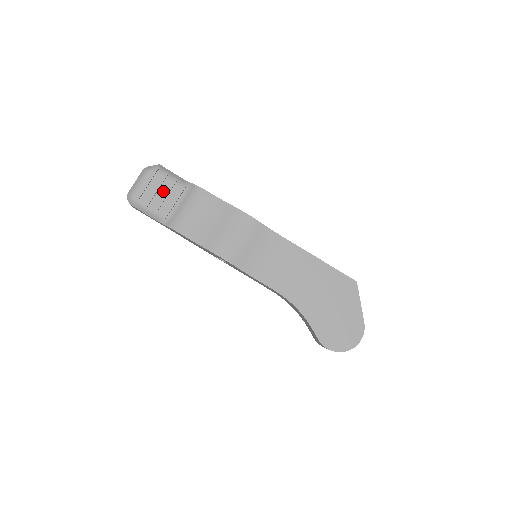
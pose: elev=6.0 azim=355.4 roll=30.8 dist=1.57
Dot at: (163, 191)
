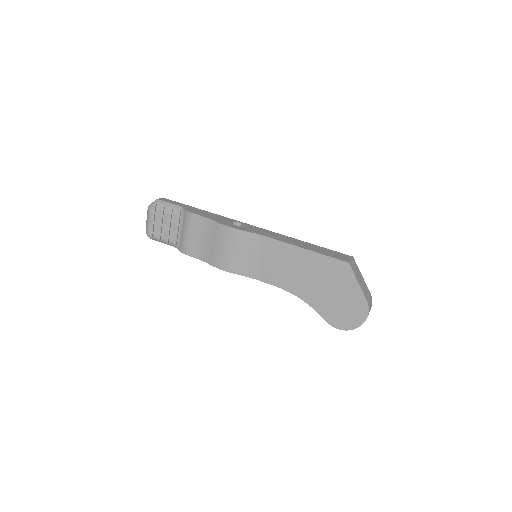
Dot at: (166, 223)
